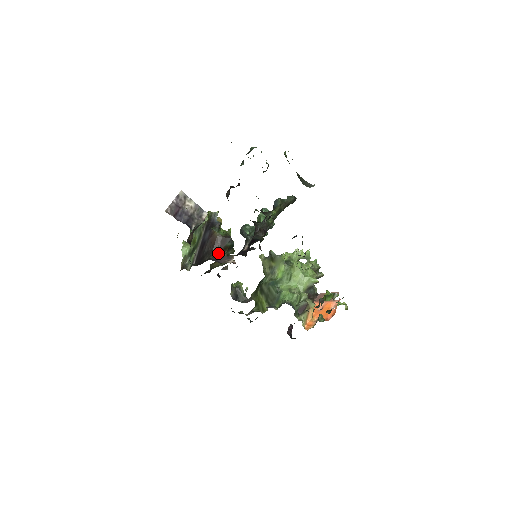
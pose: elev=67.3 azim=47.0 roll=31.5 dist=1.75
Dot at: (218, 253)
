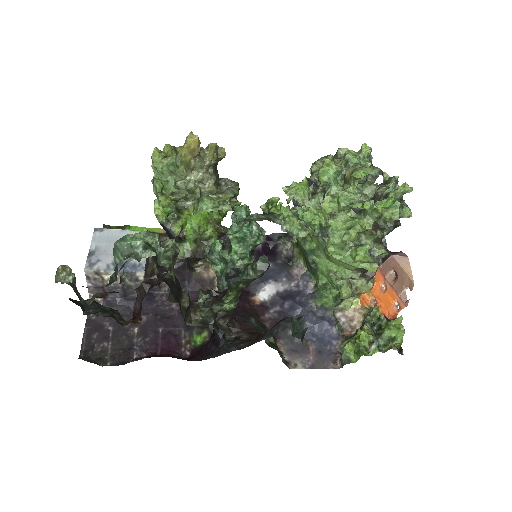
Dot at: occluded
